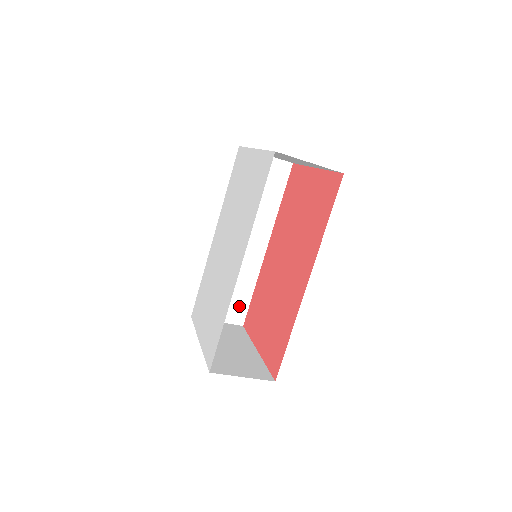
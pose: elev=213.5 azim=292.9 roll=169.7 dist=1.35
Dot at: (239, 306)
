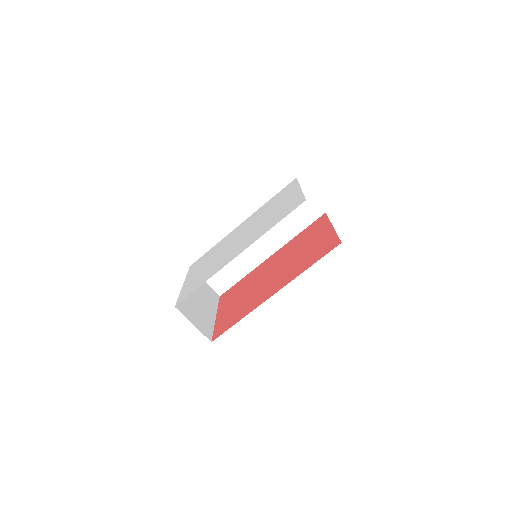
Dot at: (226, 281)
